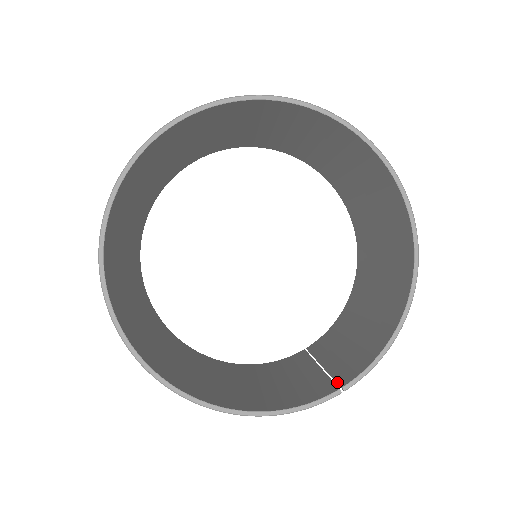
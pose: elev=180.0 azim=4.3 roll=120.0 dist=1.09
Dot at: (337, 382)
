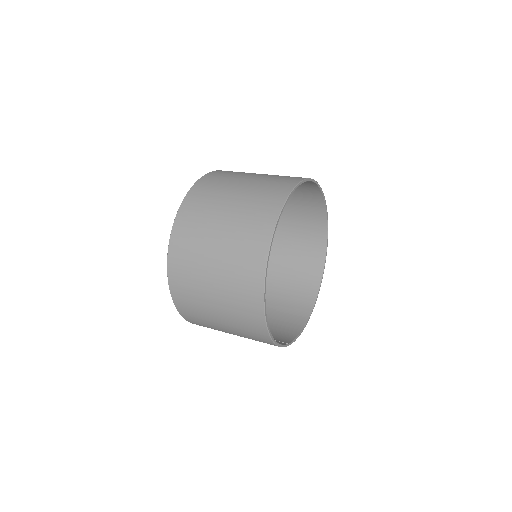
Dot at: (280, 341)
